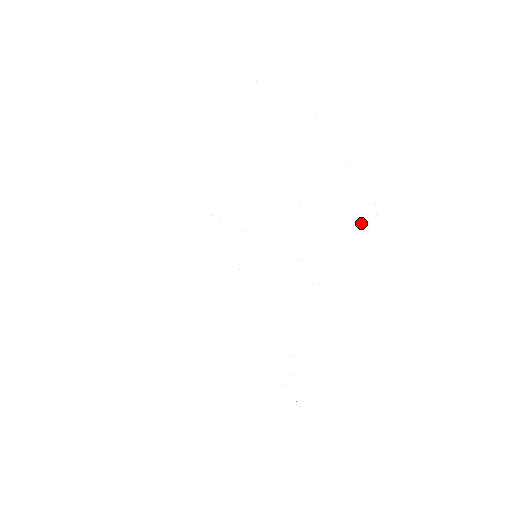
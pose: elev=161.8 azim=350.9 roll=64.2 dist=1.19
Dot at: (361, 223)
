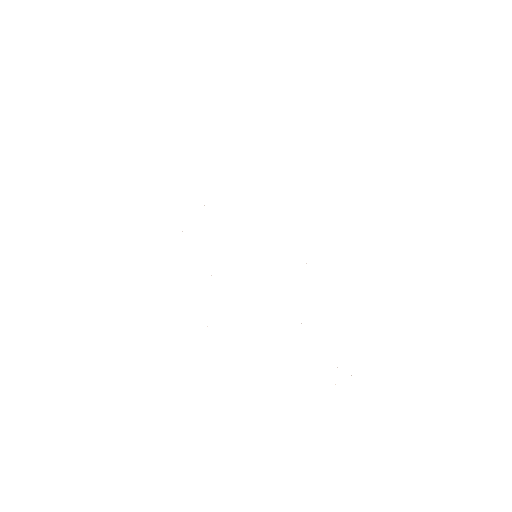
Dot at: occluded
